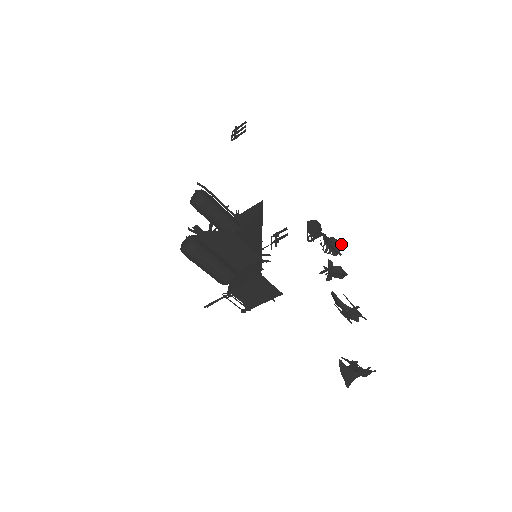
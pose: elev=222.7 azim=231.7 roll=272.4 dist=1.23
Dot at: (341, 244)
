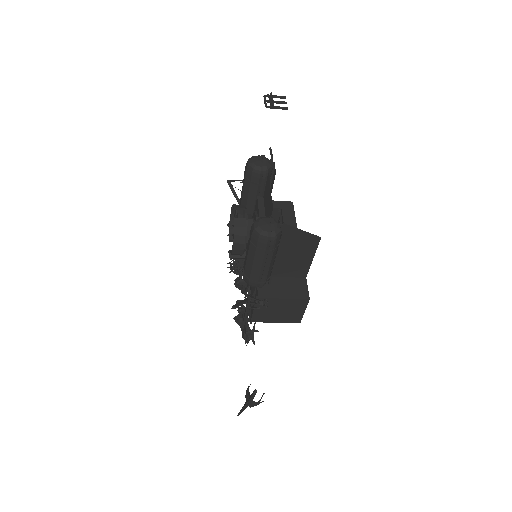
Dot at: occluded
